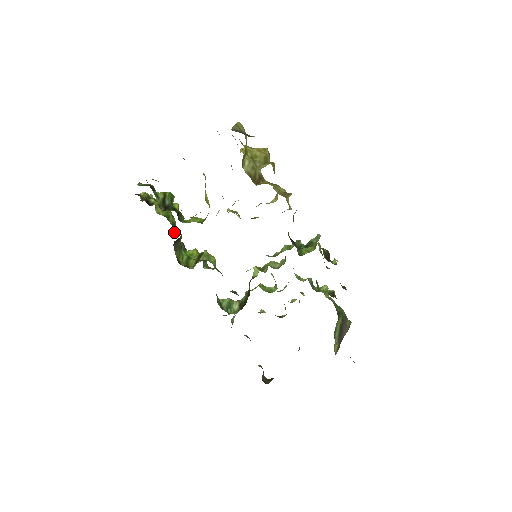
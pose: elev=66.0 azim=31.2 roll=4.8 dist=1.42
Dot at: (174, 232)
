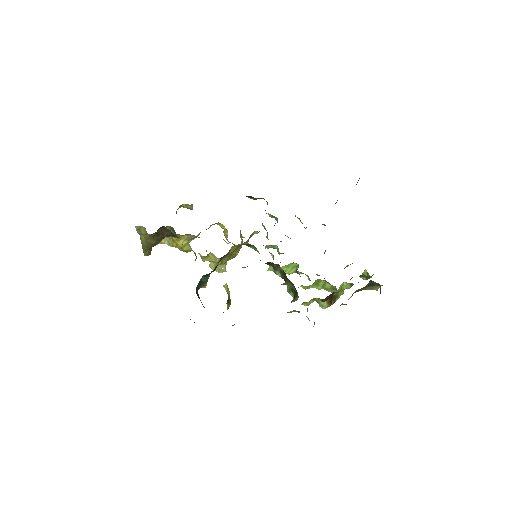
Dot at: occluded
